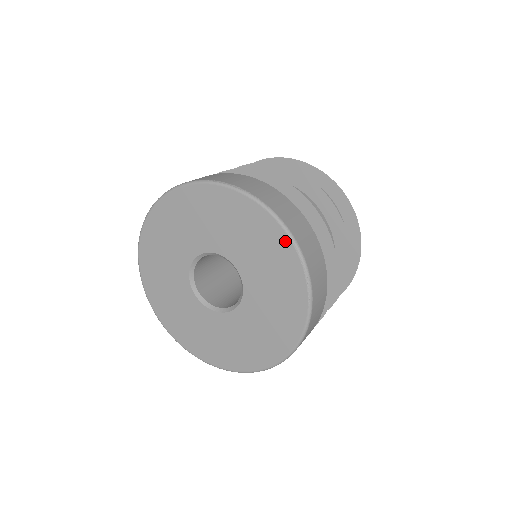
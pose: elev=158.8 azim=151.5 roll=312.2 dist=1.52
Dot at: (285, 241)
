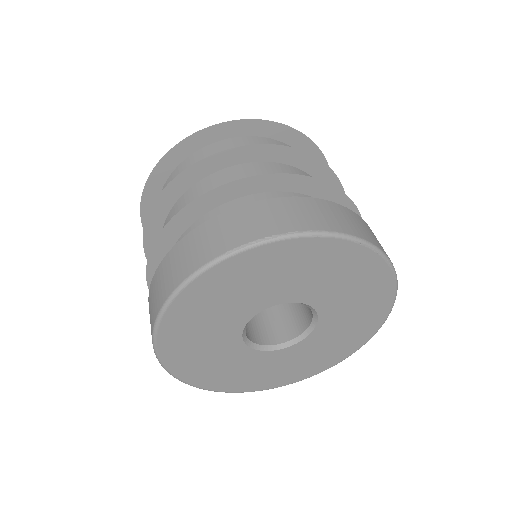
Dot at: (353, 248)
